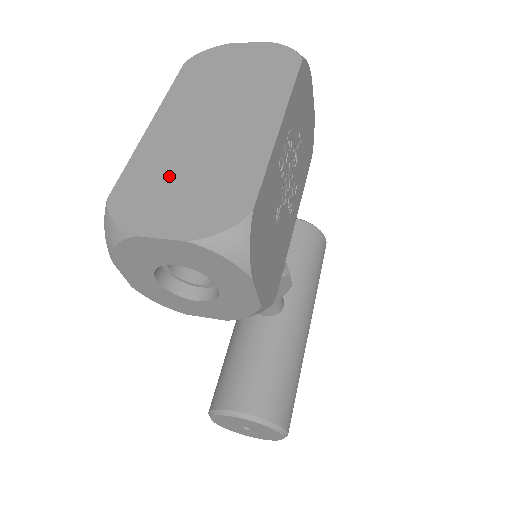
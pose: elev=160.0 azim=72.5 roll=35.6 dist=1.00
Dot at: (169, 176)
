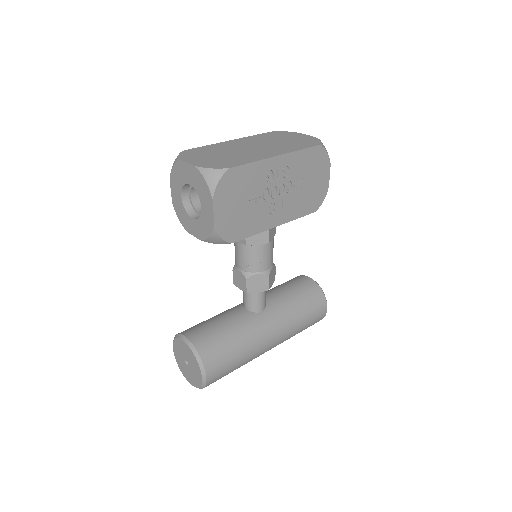
Dot at: (215, 152)
